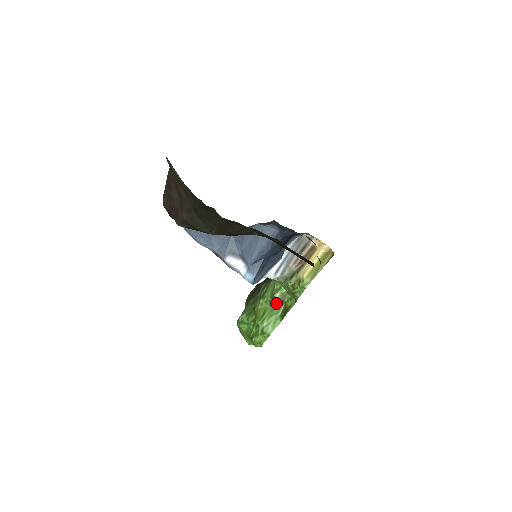
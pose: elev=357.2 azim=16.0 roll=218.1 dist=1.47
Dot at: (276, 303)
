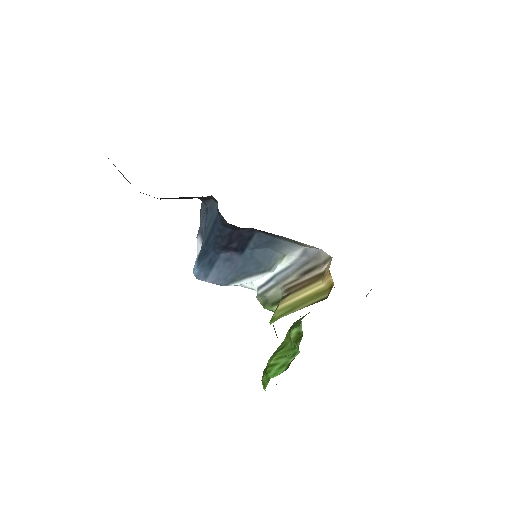
Dot at: occluded
